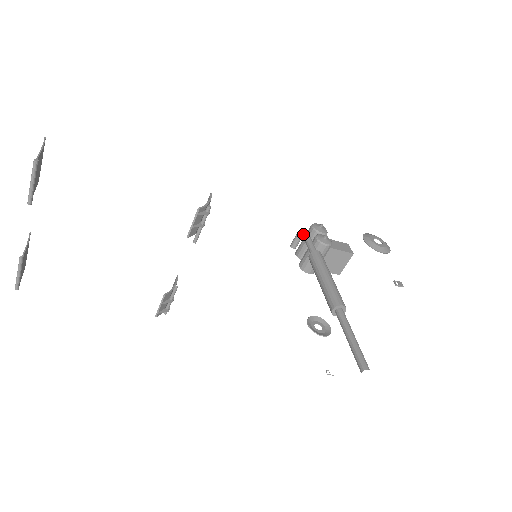
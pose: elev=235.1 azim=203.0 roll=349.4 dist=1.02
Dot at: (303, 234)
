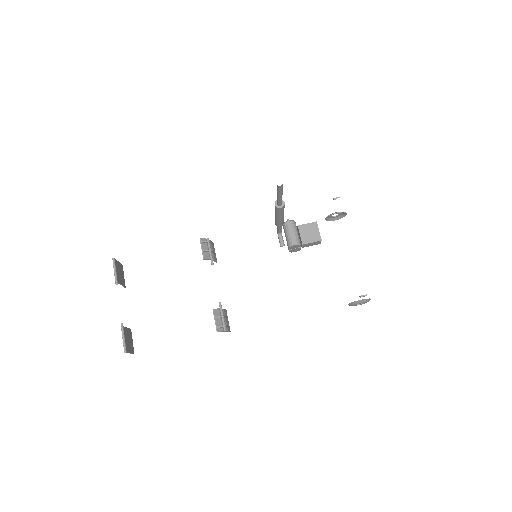
Dot at: (277, 230)
